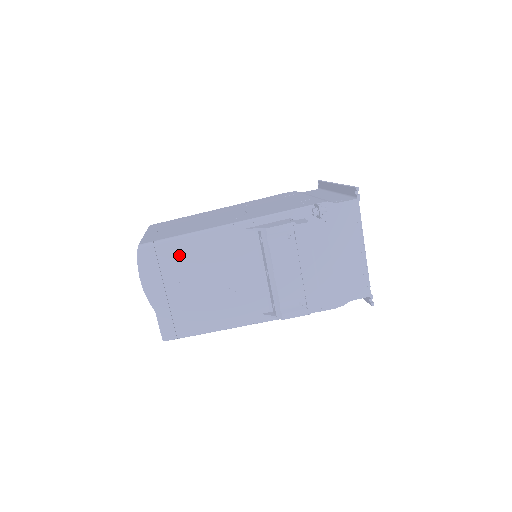
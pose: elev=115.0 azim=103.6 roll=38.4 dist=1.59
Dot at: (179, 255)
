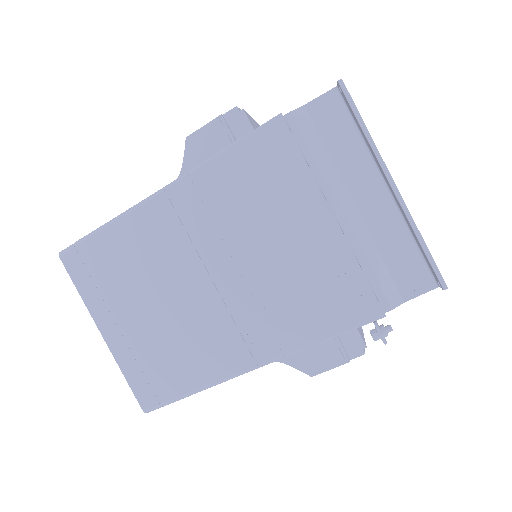
Dot at: occluded
